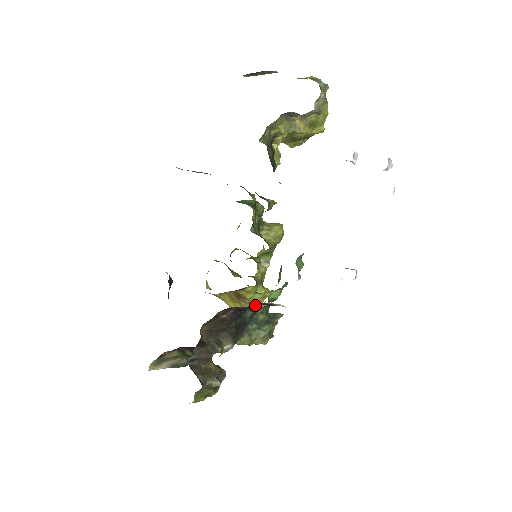
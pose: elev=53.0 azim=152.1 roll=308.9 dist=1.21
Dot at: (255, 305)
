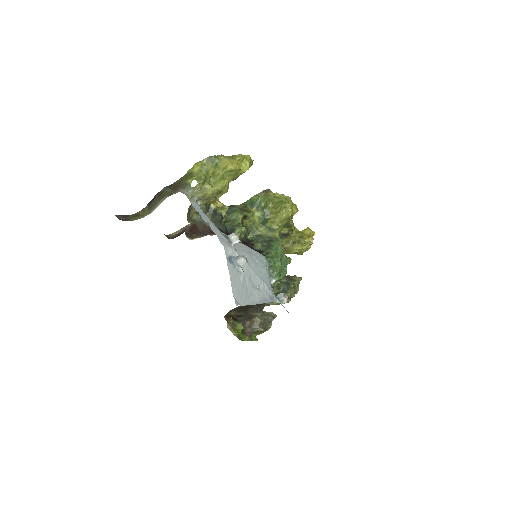
Dot at: occluded
